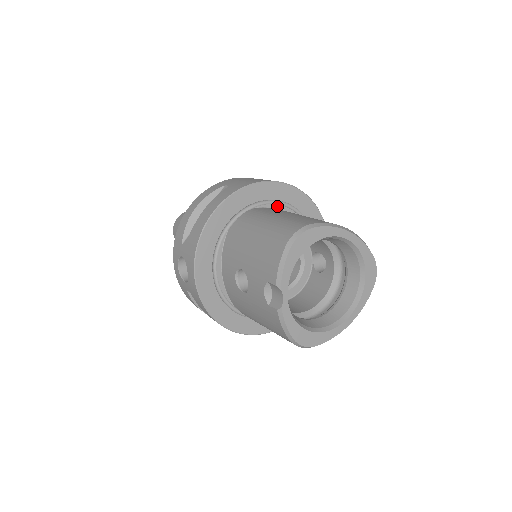
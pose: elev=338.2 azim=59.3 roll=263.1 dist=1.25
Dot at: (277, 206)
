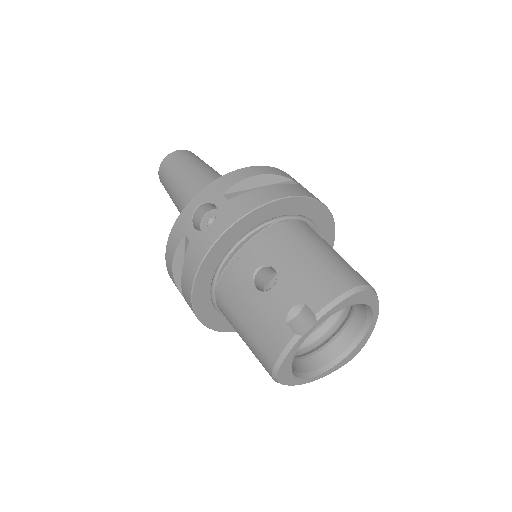
Dot at: occluded
